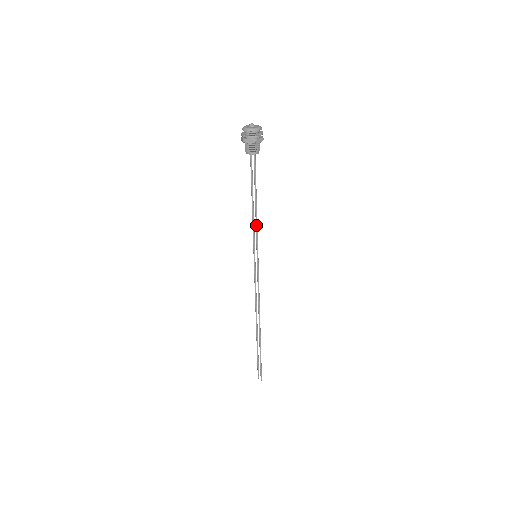
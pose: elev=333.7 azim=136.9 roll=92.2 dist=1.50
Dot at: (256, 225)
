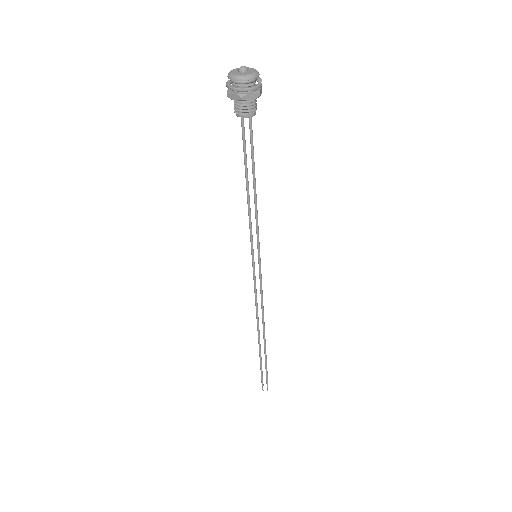
Dot at: (256, 216)
